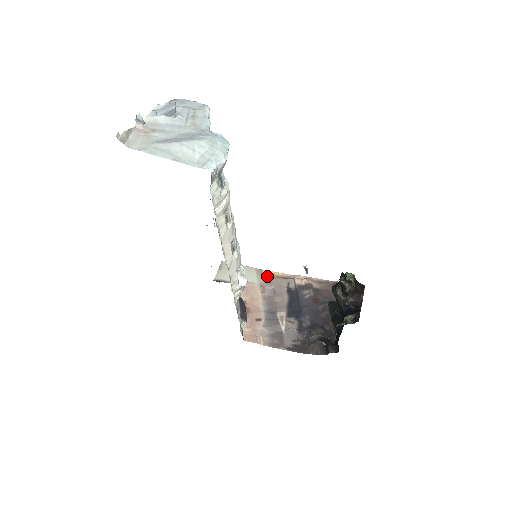
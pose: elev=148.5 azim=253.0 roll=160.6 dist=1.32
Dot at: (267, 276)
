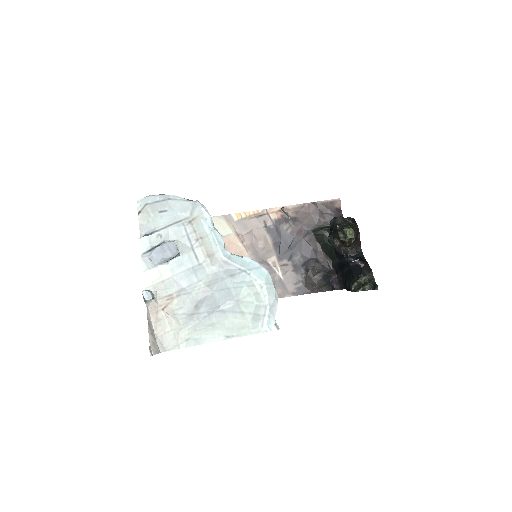
Dot at: (239, 221)
